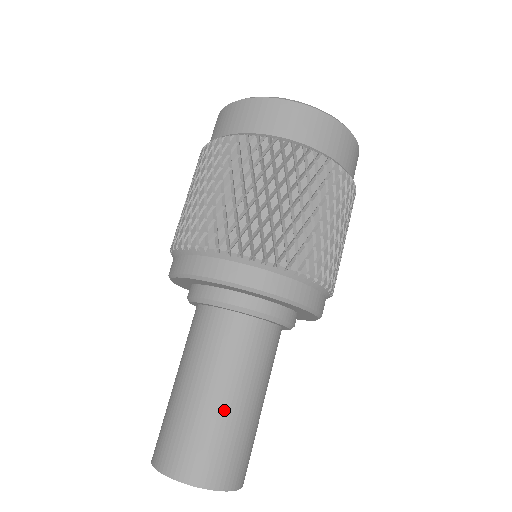
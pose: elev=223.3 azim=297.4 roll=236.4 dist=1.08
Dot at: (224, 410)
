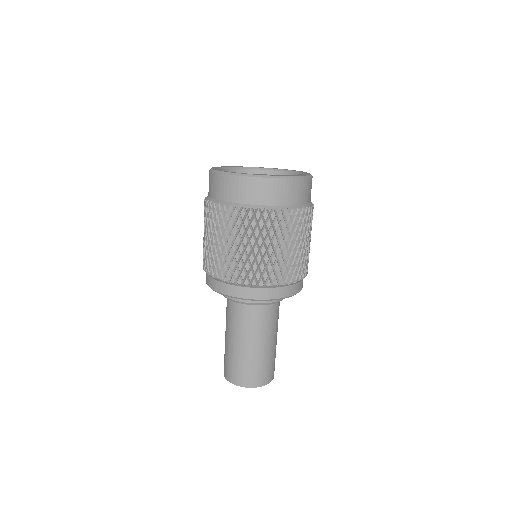
Dot at: (264, 351)
